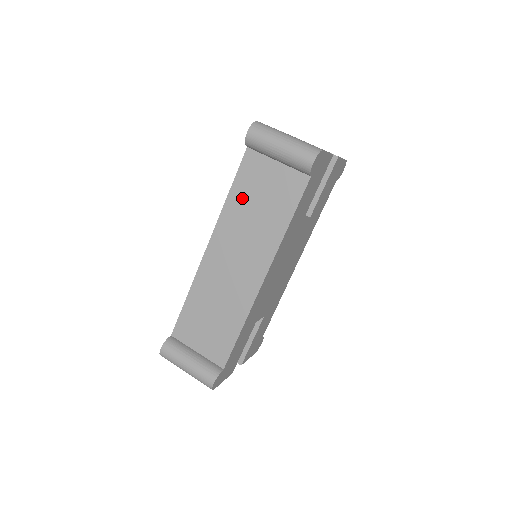
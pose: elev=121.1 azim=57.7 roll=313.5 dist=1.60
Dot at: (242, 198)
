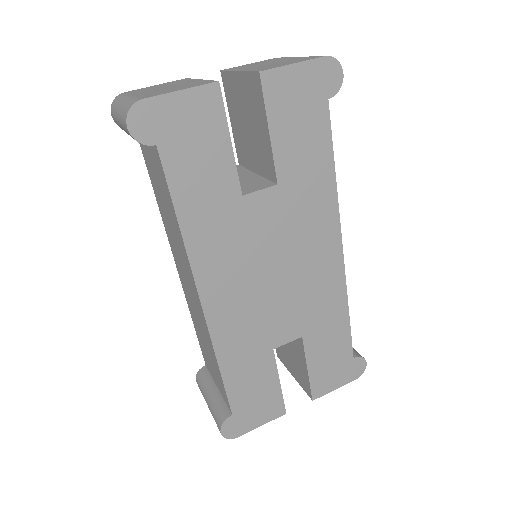
Dot at: (158, 197)
